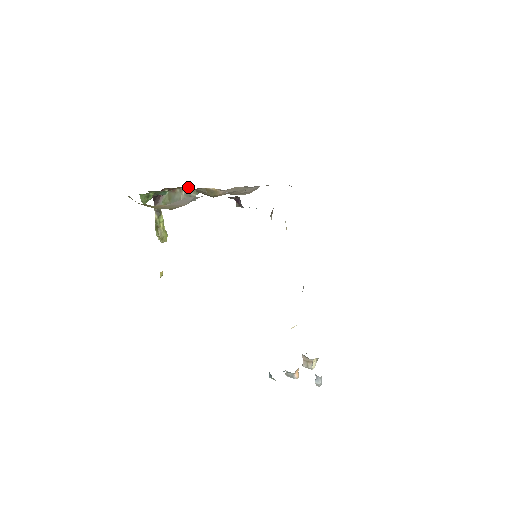
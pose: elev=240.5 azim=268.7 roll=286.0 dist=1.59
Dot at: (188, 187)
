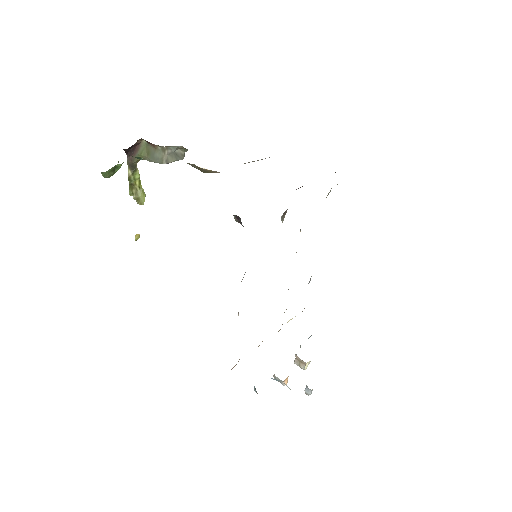
Dot at: occluded
